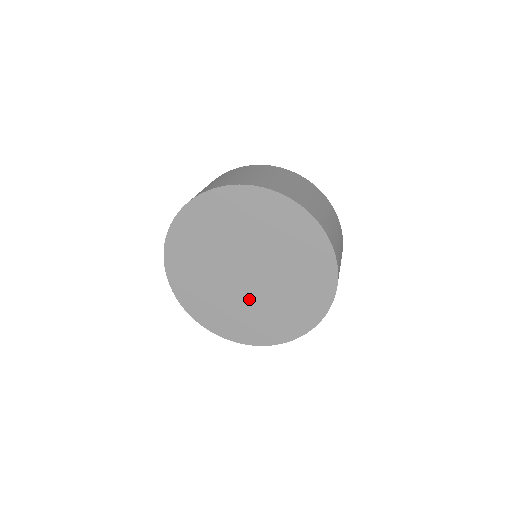
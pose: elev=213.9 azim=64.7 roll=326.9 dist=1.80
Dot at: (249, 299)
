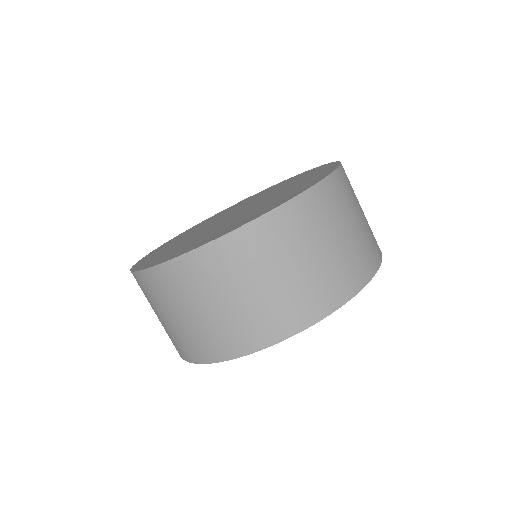
Dot at: occluded
